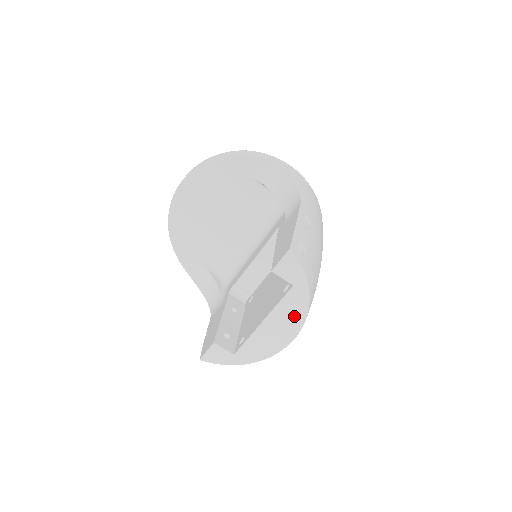
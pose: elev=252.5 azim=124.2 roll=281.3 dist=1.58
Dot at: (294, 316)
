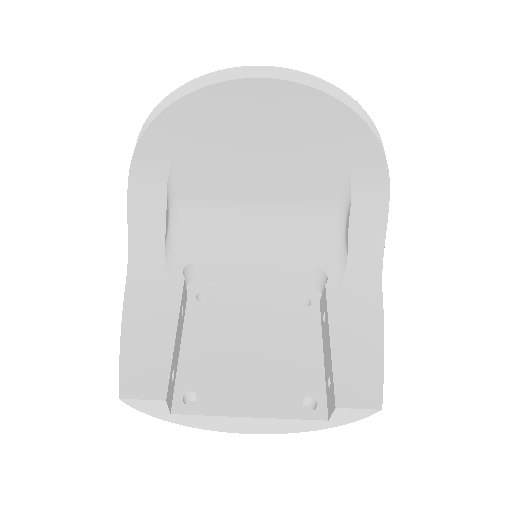
Dot at: (284, 428)
